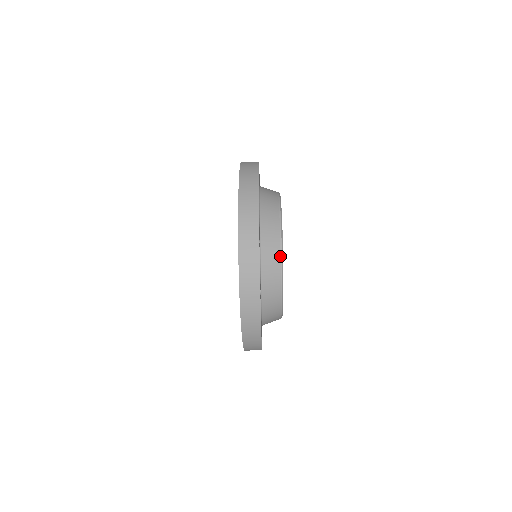
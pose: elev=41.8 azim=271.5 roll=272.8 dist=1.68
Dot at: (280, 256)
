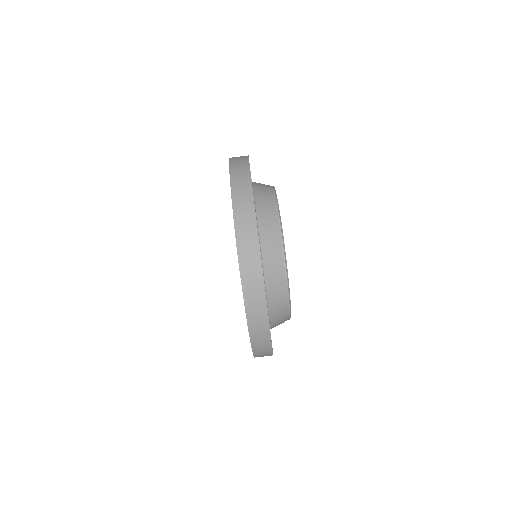
Dot at: occluded
